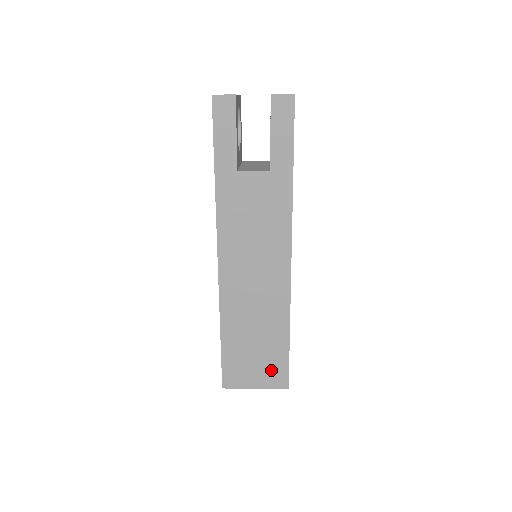
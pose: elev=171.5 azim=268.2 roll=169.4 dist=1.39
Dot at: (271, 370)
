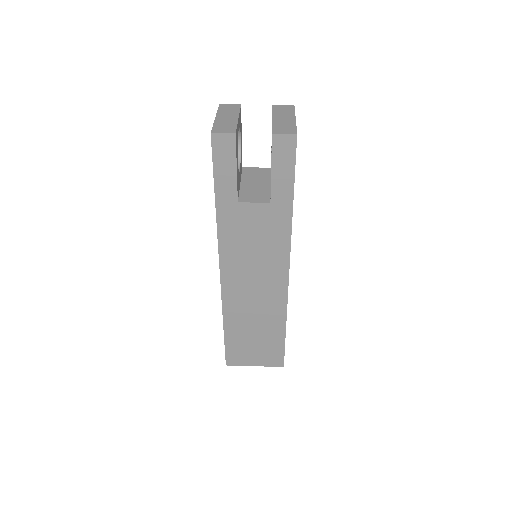
Dot at: (269, 354)
